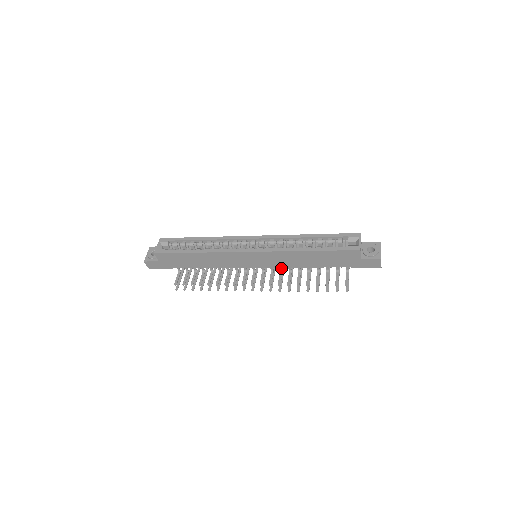
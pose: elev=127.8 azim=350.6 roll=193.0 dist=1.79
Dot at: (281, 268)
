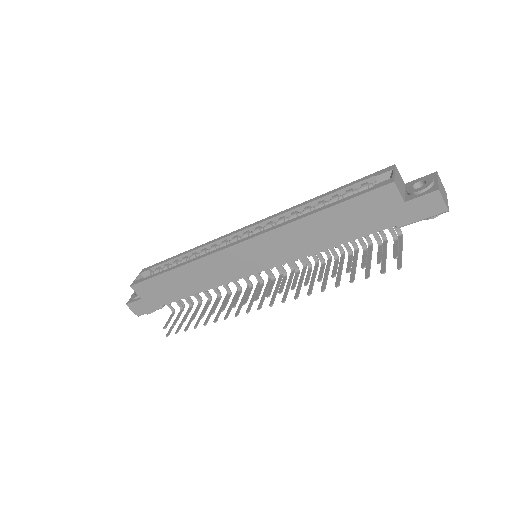
Dot at: (295, 265)
